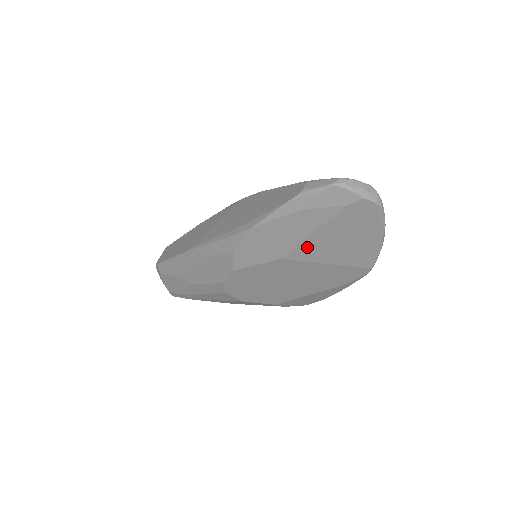
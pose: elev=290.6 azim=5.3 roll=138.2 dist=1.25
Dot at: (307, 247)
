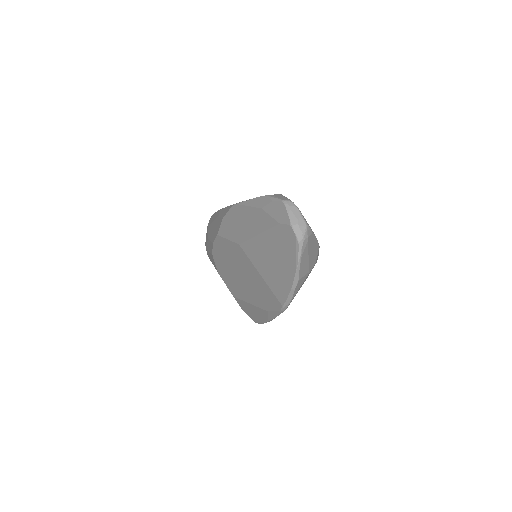
Dot at: (254, 246)
